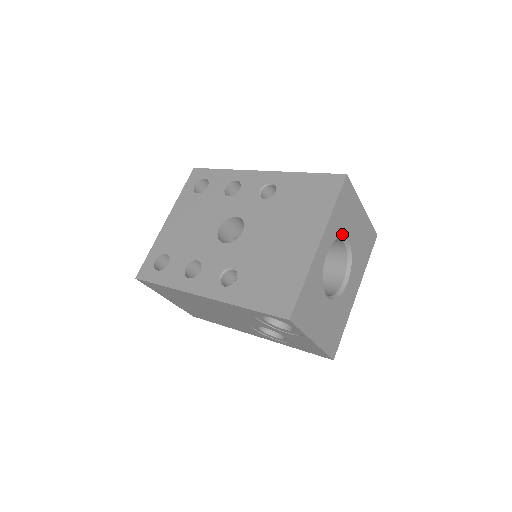
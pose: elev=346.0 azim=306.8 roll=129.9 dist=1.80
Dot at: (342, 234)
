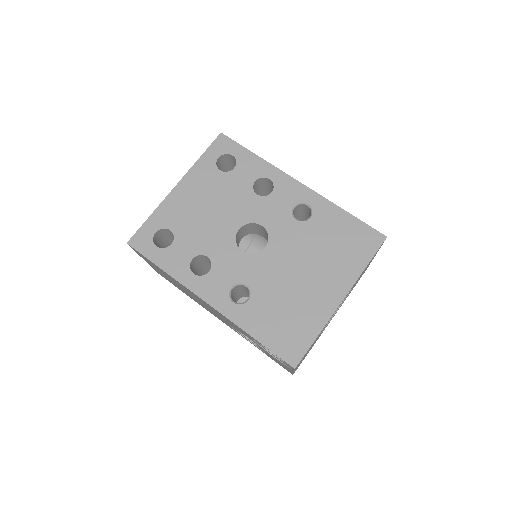
Dot at: occluded
